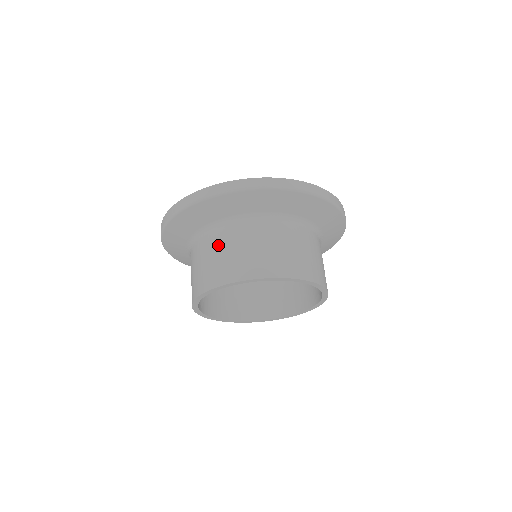
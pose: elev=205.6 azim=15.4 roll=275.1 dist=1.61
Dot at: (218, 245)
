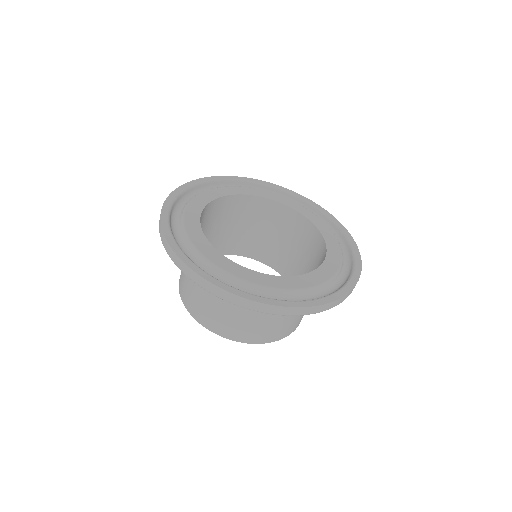
Dot at: occluded
